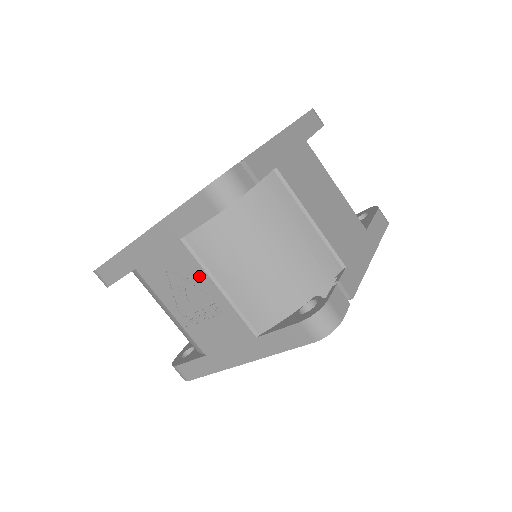
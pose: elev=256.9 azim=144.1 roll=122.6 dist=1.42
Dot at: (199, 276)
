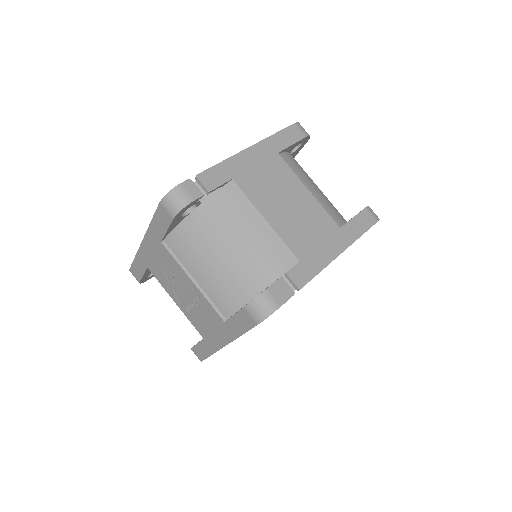
Dot at: (179, 271)
